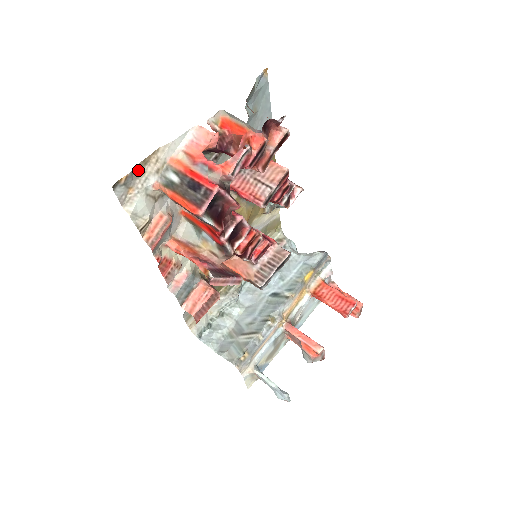
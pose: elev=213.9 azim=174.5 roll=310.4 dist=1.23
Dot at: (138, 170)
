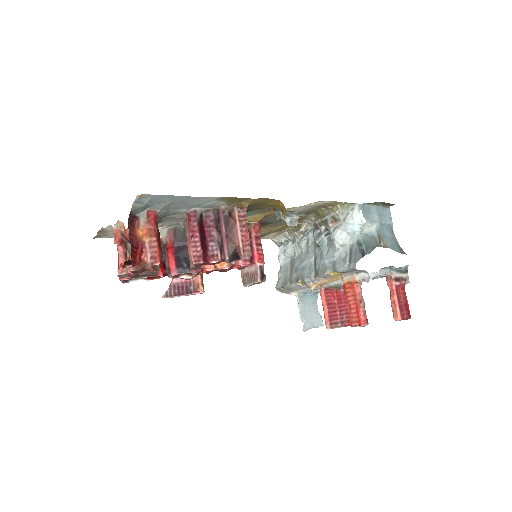
Dot at: (102, 232)
